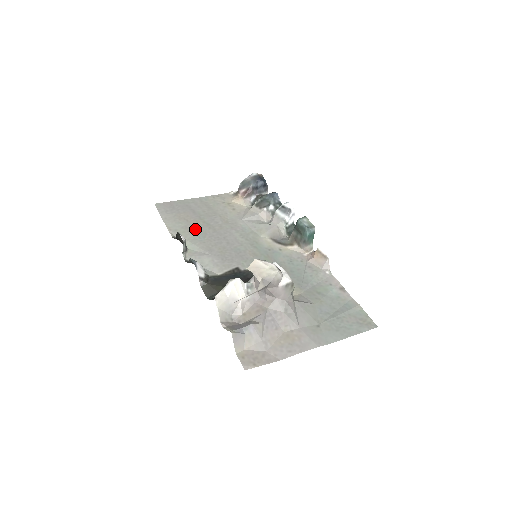
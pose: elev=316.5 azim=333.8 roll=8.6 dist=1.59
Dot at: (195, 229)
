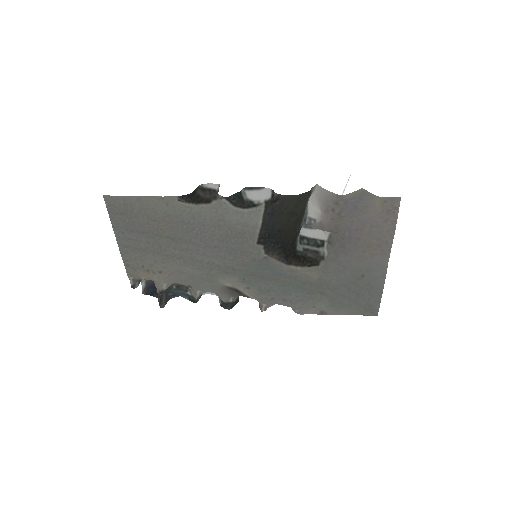
Dot at: (175, 224)
